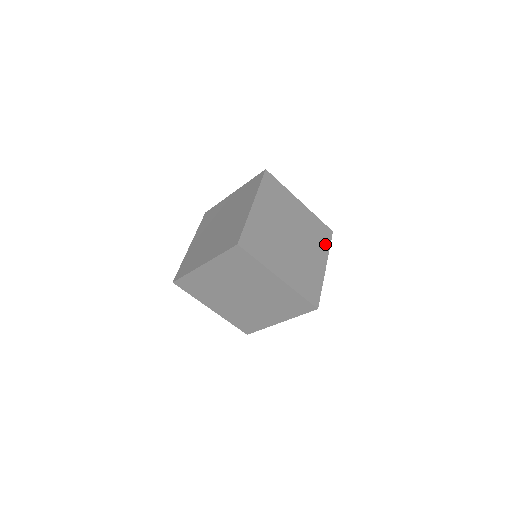
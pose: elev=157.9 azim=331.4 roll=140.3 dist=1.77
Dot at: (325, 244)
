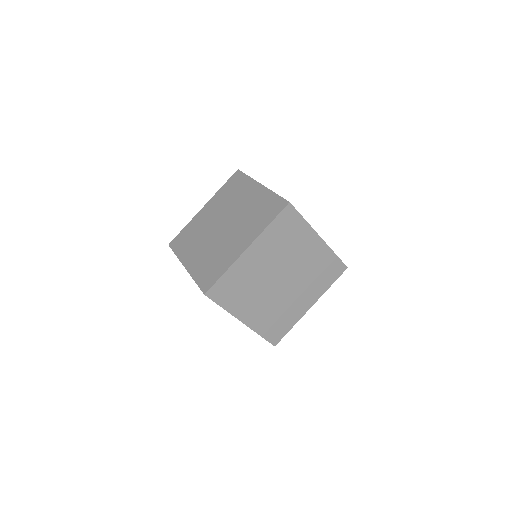
Dot at: (326, 283)
